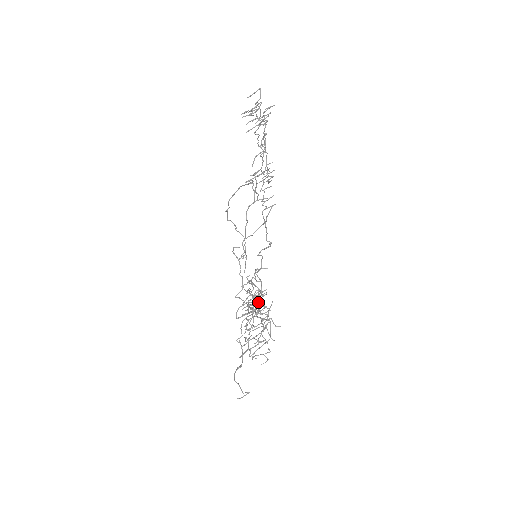
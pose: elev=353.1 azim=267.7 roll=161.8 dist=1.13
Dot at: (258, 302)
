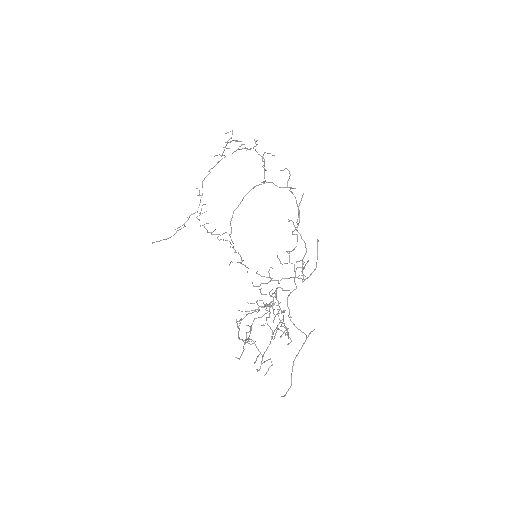
Dot at: (236, 319)
